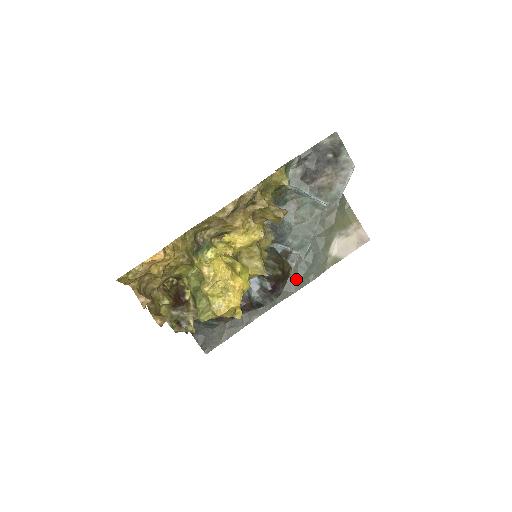
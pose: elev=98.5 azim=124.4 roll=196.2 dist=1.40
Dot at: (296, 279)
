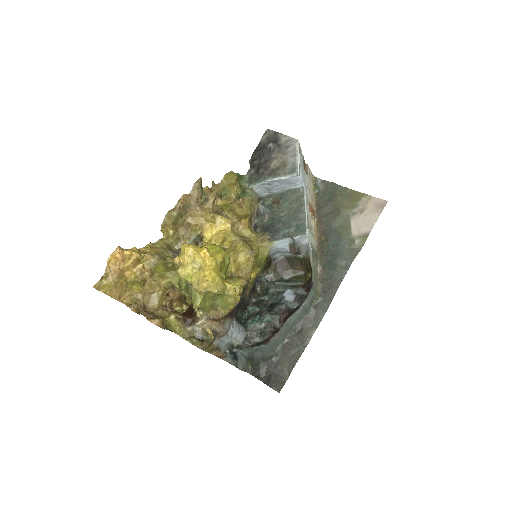
Dot at: (333, 274)
